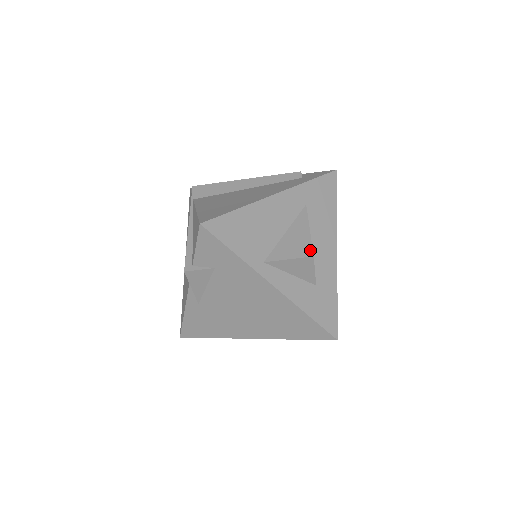
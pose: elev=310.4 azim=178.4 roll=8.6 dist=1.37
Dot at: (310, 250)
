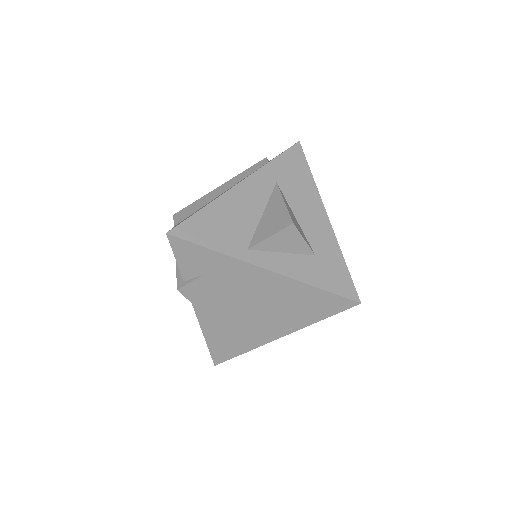
Dot at: (288, 219)
